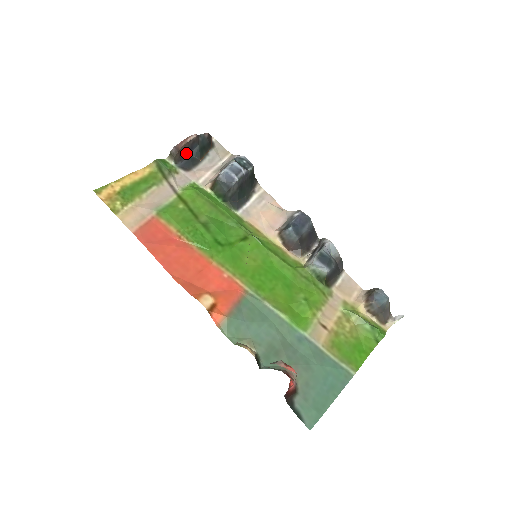
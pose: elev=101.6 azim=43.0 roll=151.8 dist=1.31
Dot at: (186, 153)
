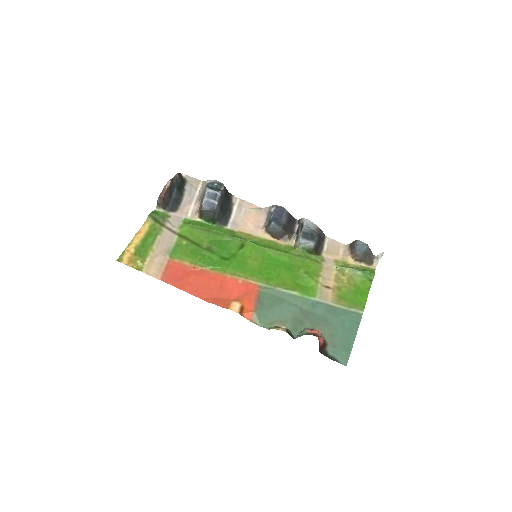
Dot at: (169, 198)
